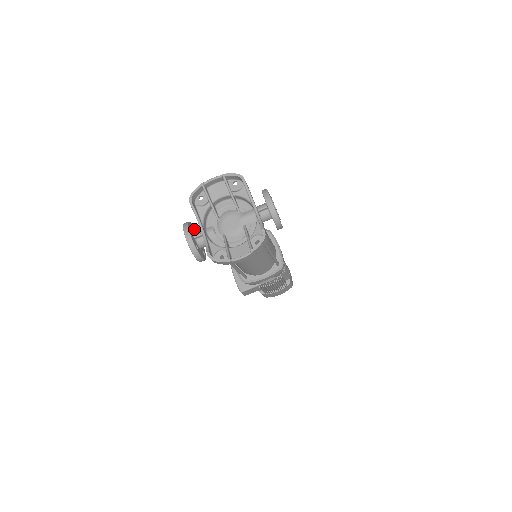
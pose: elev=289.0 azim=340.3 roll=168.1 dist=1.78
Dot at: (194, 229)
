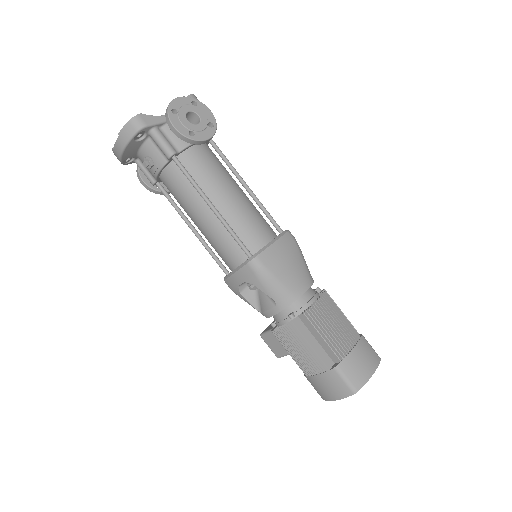
Dot at: occluded
